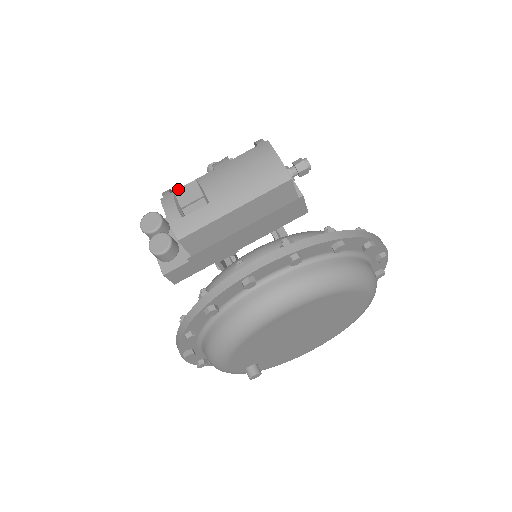
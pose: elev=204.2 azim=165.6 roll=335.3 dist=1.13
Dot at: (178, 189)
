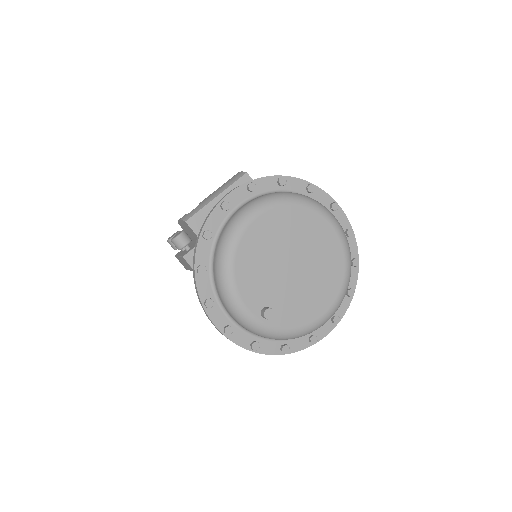
Dot at: occluded
